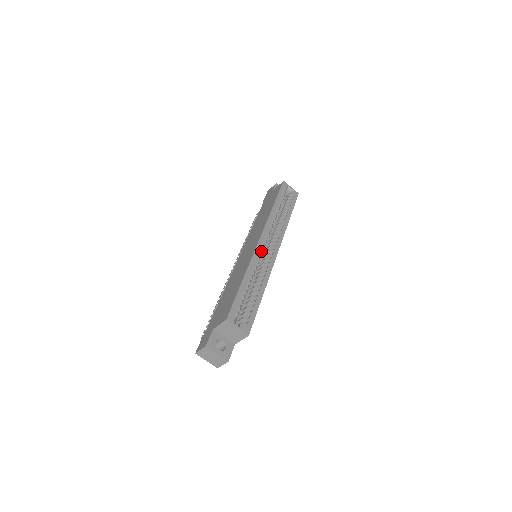
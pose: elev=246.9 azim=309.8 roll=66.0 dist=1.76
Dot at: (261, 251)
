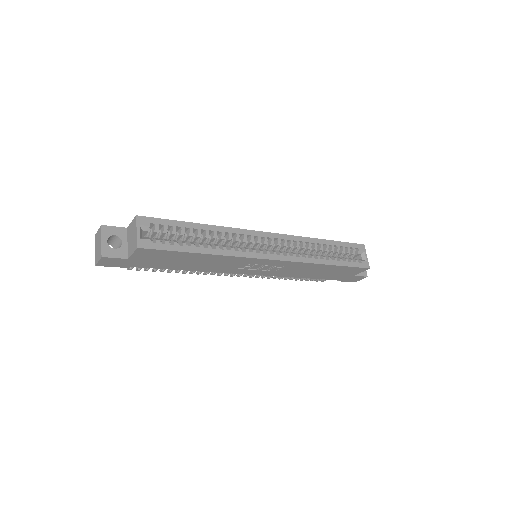
Dot at: (256, 241)
